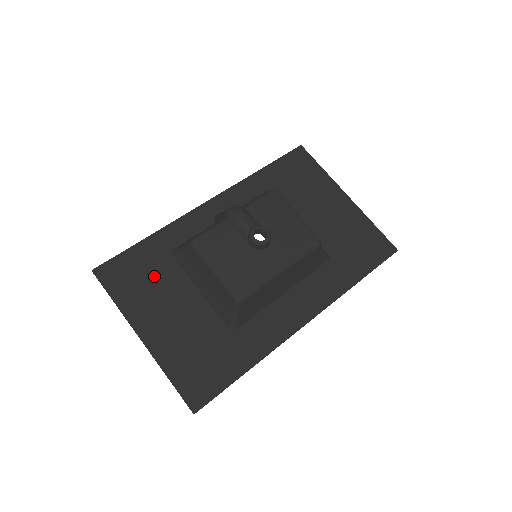
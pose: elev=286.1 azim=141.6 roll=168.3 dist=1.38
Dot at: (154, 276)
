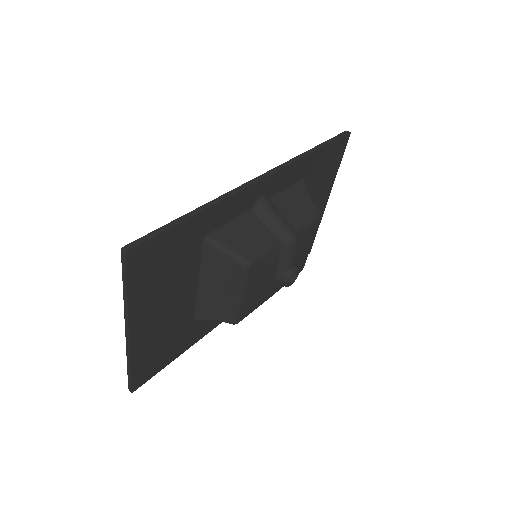
Dot at: (177, 264)
